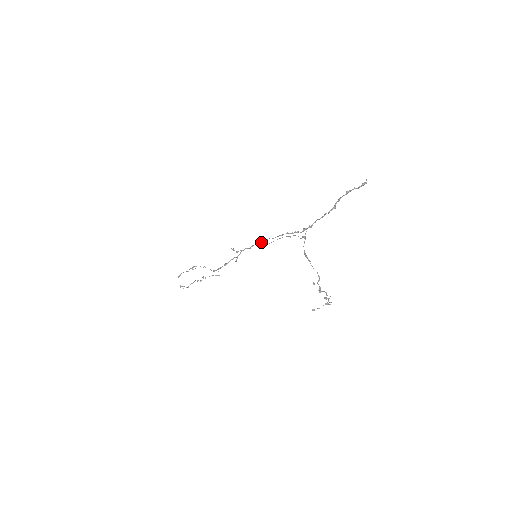
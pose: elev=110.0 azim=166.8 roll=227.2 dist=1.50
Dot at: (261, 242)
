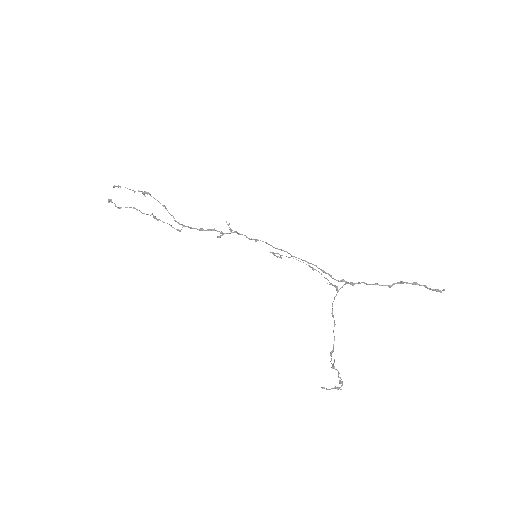
Dot at: occluded
